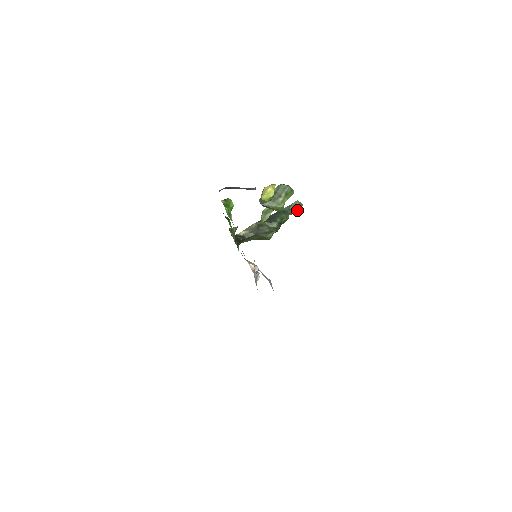
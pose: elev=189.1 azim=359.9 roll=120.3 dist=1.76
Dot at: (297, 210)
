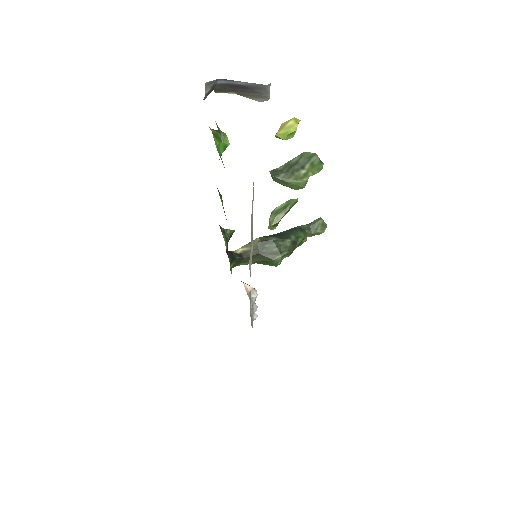
Dot at: (319, 231)
